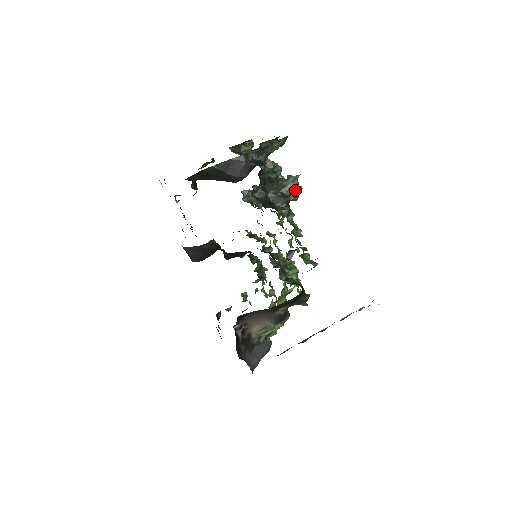
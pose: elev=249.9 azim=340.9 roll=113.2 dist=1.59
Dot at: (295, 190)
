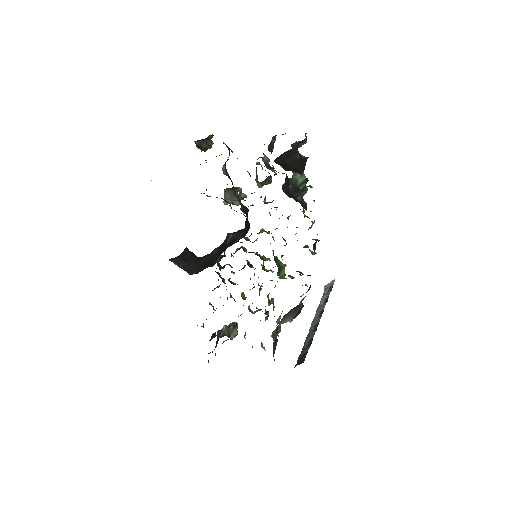
Dot at: (305, 184)
